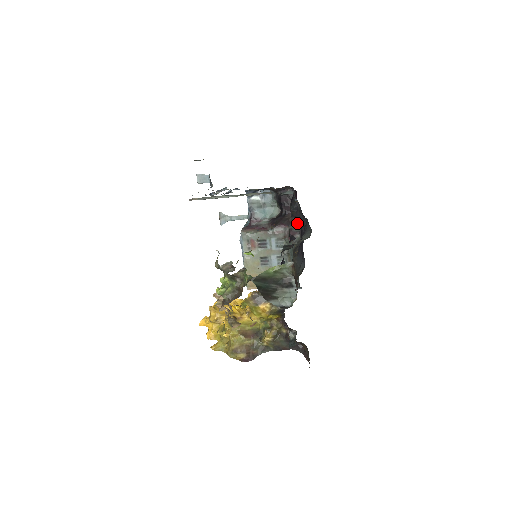
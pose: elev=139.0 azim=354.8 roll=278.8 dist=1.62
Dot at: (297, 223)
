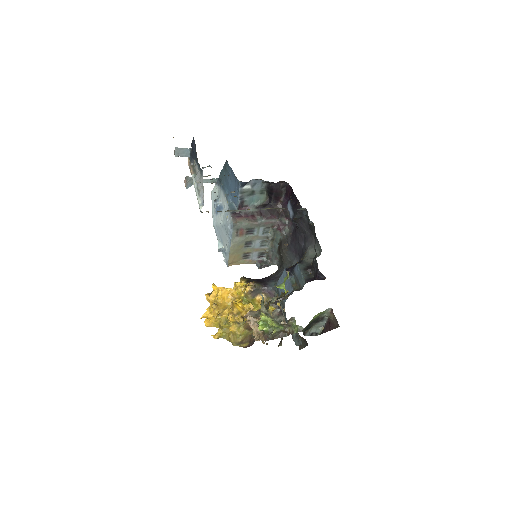
Dot at: (286, 215)
